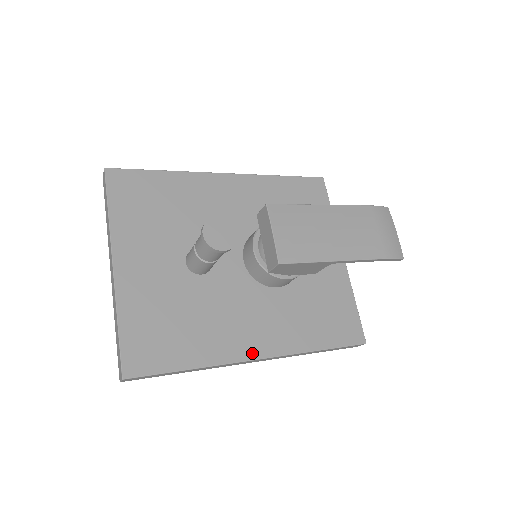
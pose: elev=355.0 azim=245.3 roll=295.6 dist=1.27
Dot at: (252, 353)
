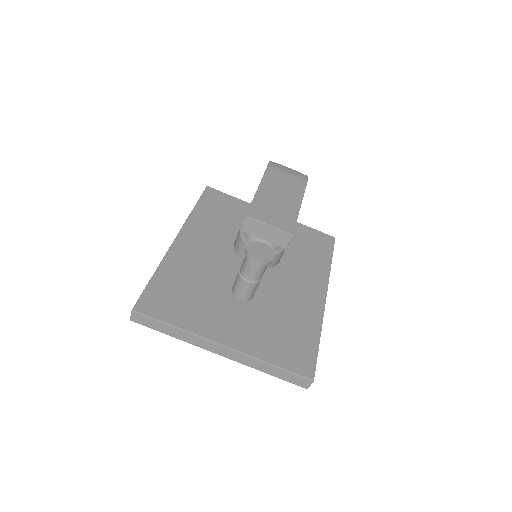
Dot at: (321, 299)
